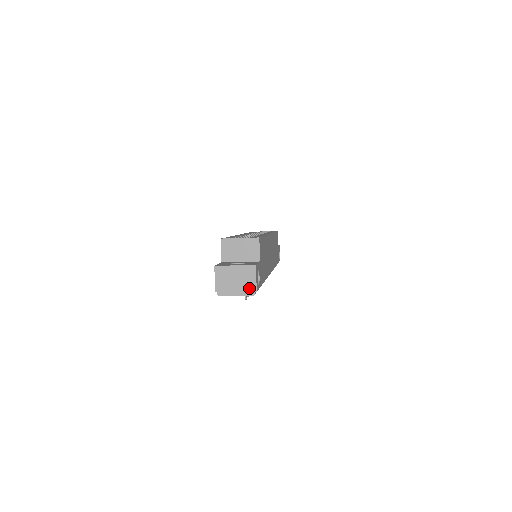
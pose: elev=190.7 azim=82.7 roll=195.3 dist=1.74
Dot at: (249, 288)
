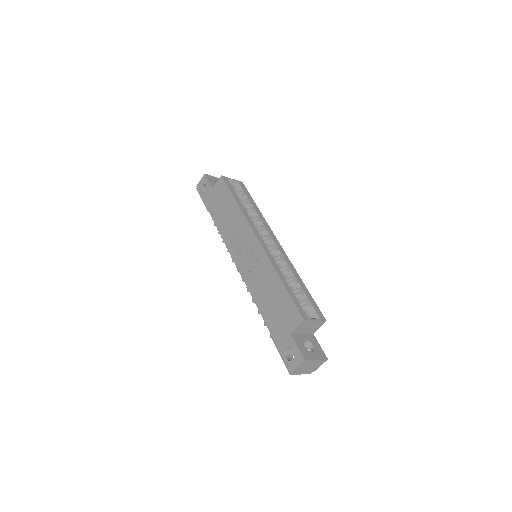
Dot at: (312, 370)
